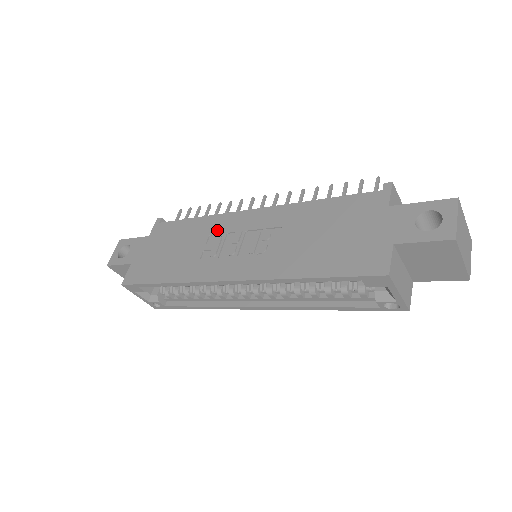
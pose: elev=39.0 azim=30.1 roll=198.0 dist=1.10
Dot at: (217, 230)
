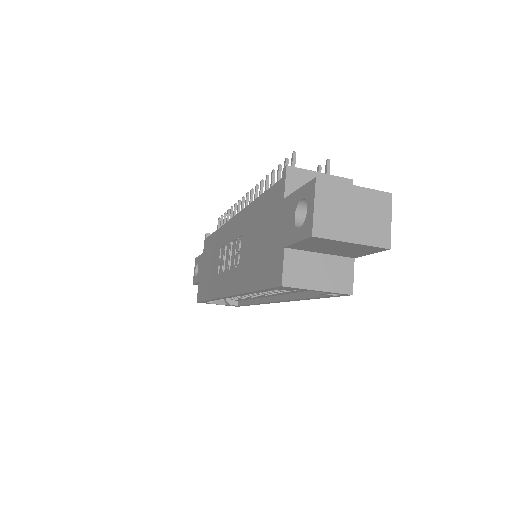
Dot at: (222, 243)
